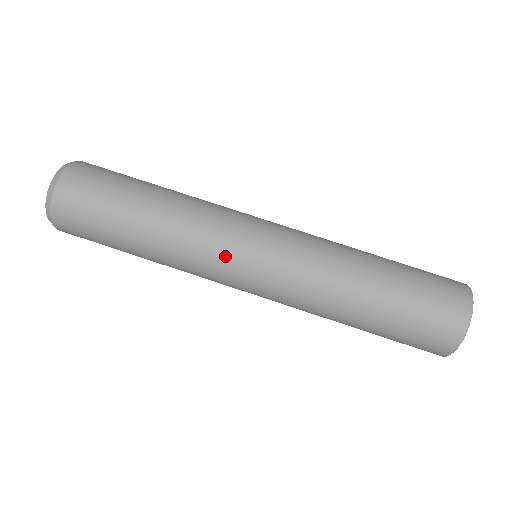
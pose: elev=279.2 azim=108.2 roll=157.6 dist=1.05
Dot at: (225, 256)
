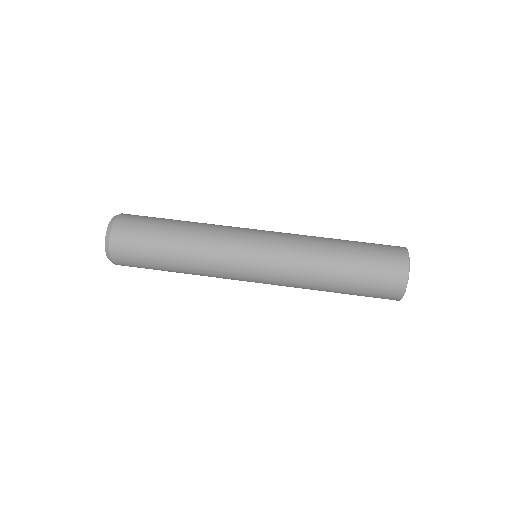
Dot at: (234, 270)
